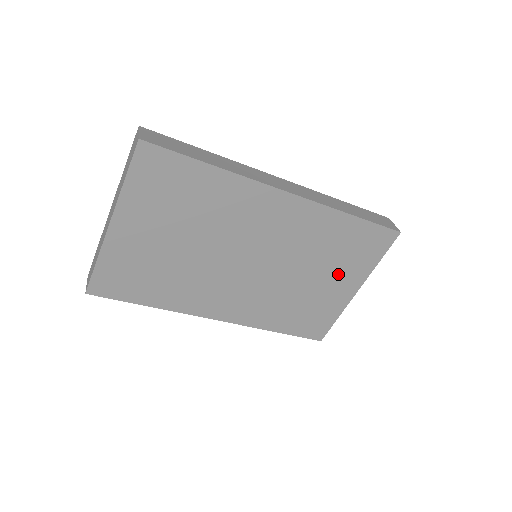
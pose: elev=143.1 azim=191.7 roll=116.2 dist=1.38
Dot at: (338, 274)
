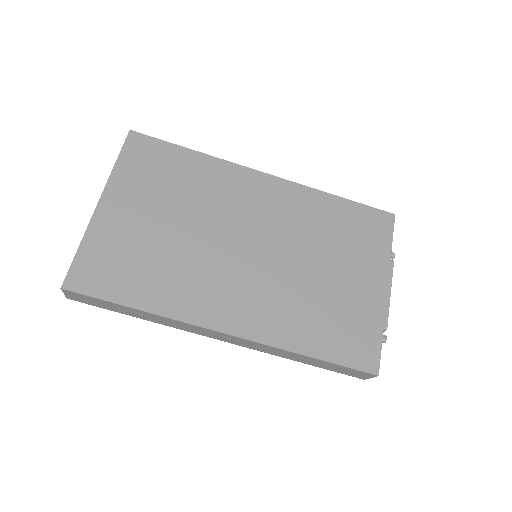
Dot at: (353, 264)
